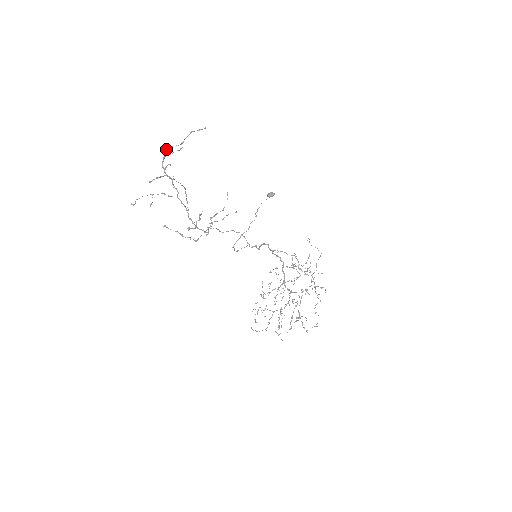
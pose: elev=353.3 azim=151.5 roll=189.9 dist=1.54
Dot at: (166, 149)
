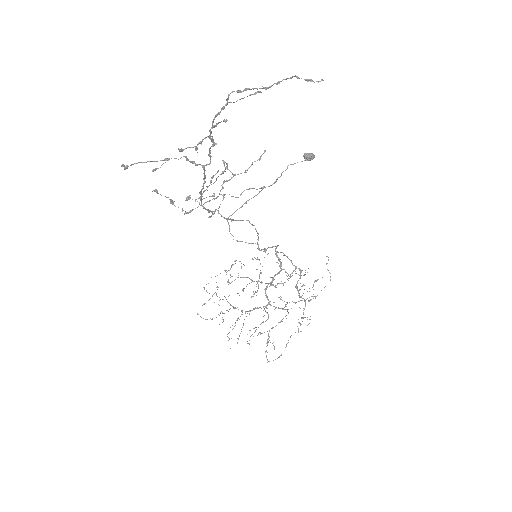
Dot at: occluded
